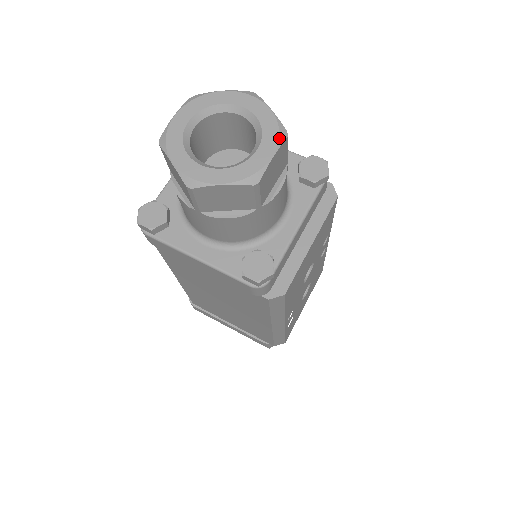
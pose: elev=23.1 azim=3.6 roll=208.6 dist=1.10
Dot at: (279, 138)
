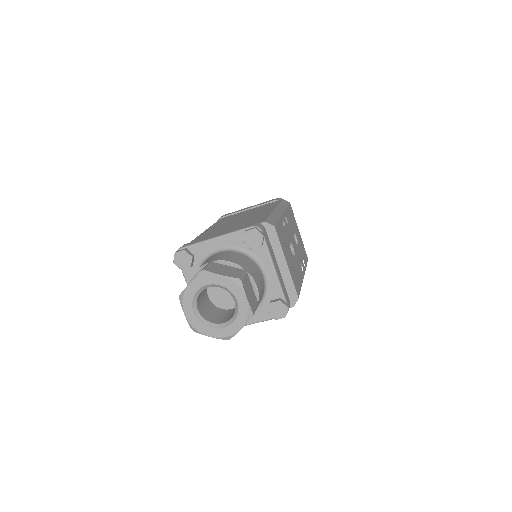
Dot at: (240, 287)
